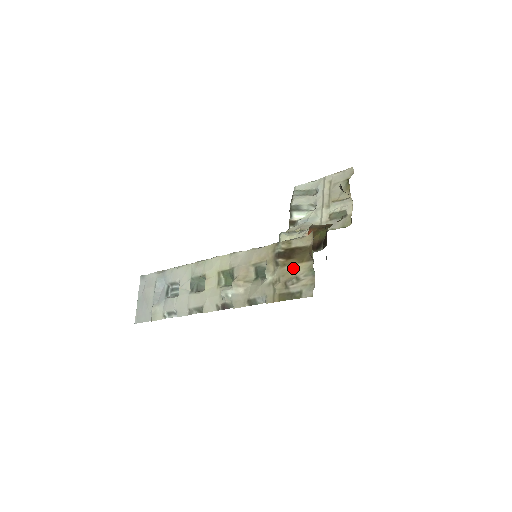
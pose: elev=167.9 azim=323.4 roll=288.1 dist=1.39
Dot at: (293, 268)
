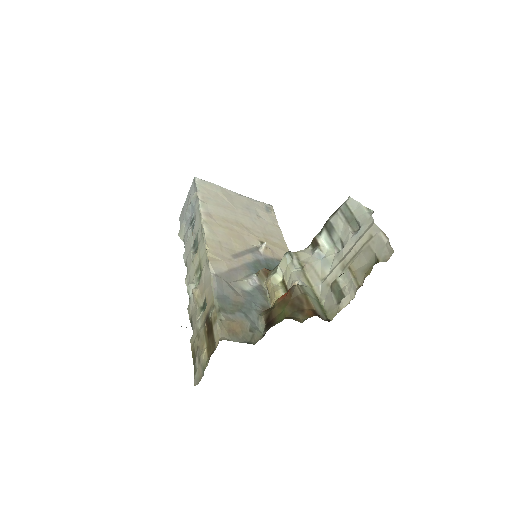
Dot at: (204, 345)
